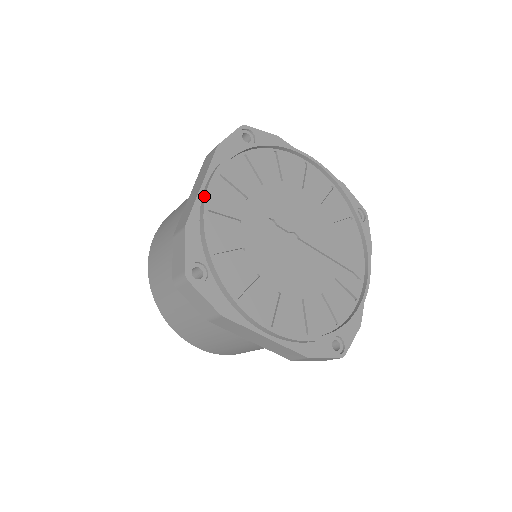
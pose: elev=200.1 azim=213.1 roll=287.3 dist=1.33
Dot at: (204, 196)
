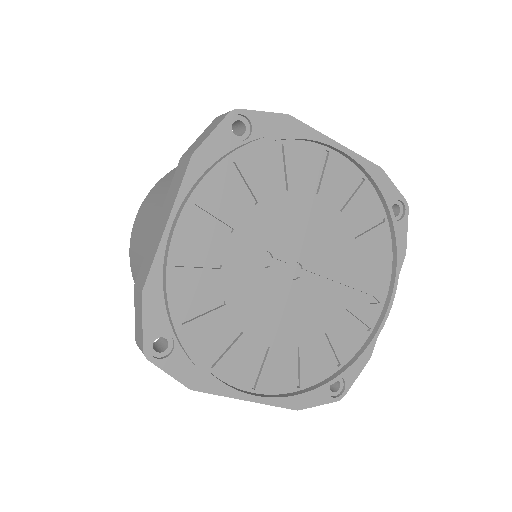
Dot at: (168, 246)
